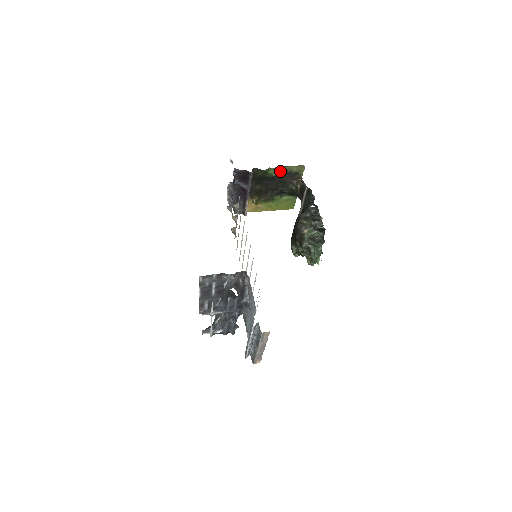
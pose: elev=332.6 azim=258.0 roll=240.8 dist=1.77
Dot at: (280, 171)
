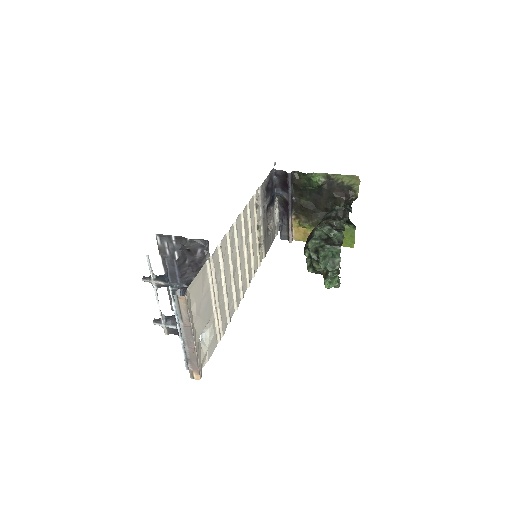
Dot at: (328, 181)
